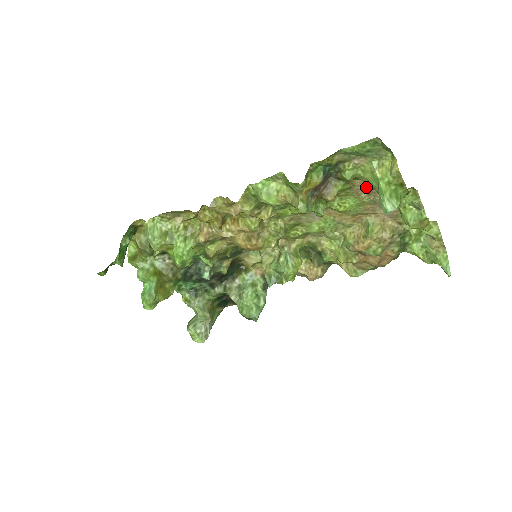
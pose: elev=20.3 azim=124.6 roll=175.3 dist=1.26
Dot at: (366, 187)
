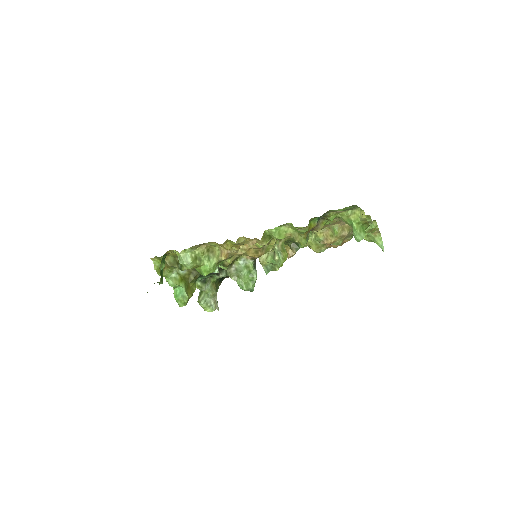
Dot at: occluded
